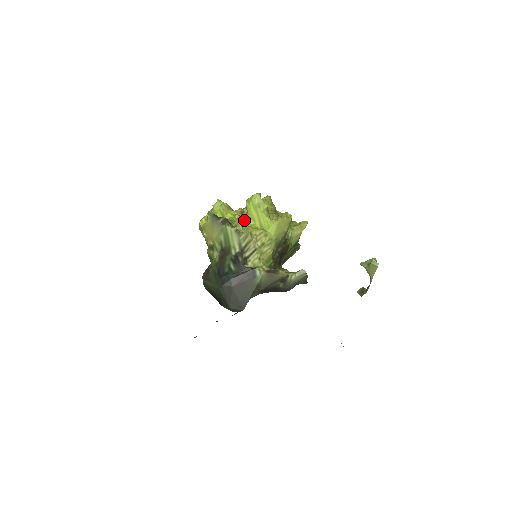
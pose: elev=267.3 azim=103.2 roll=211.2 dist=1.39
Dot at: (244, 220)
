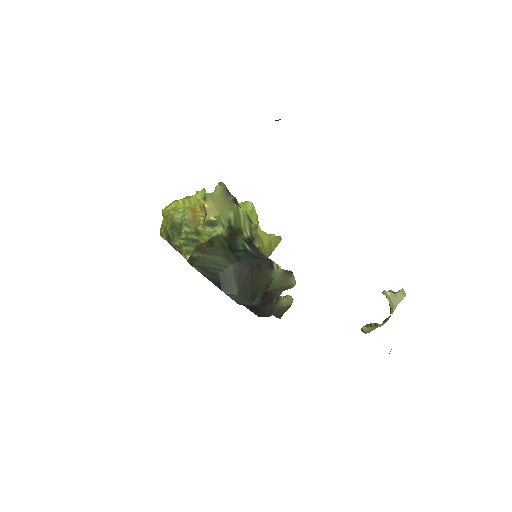
Dot at: occluded
